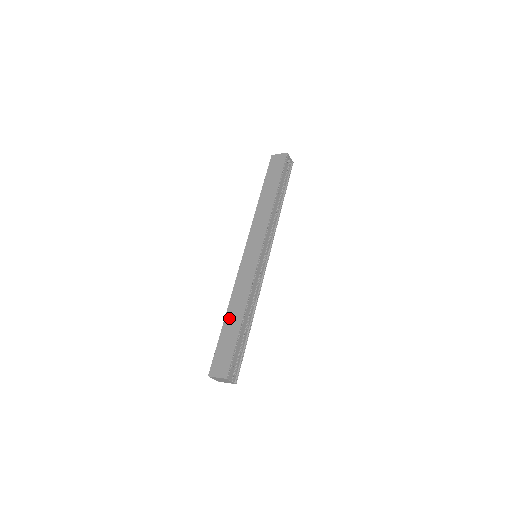
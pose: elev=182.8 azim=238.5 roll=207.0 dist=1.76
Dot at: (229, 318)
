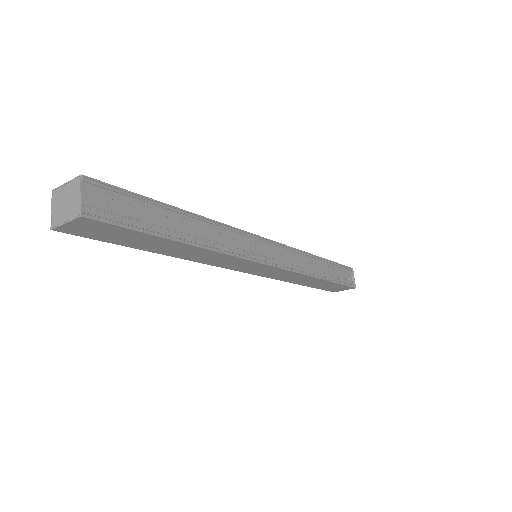
Dot at: occluded
